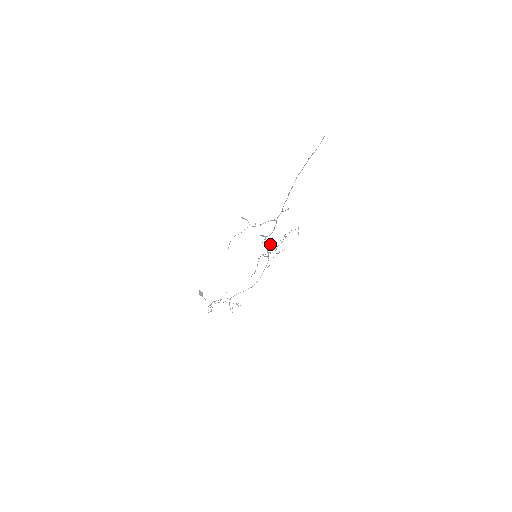
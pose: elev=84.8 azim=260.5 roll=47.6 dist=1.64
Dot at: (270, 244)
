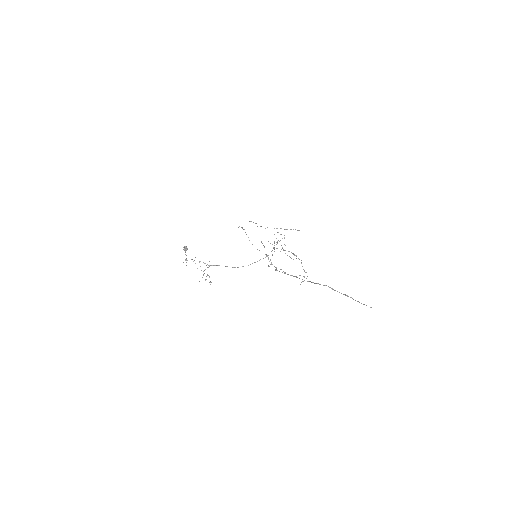
Dot at: occluded
